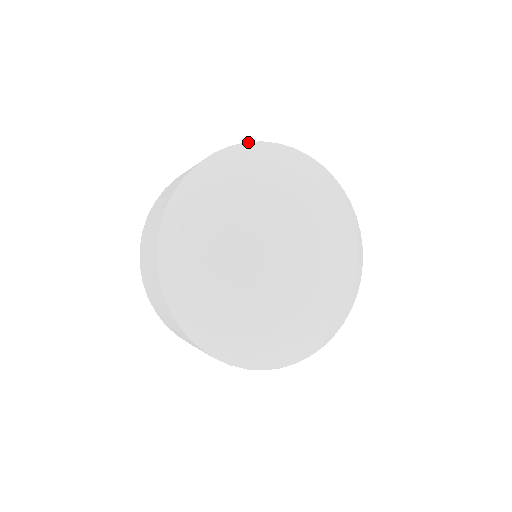
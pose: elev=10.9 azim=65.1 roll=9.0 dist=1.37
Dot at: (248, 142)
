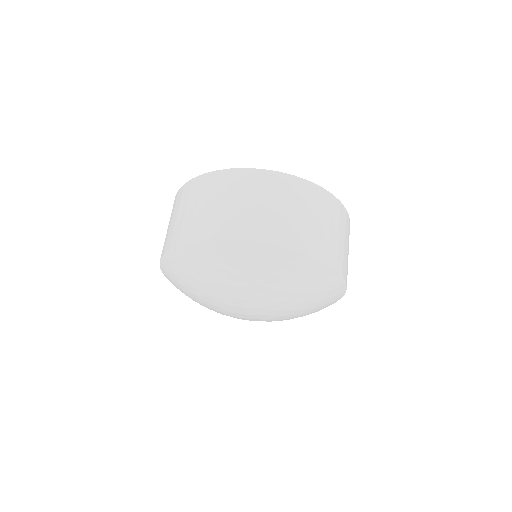
Dot at: (203, 241)
